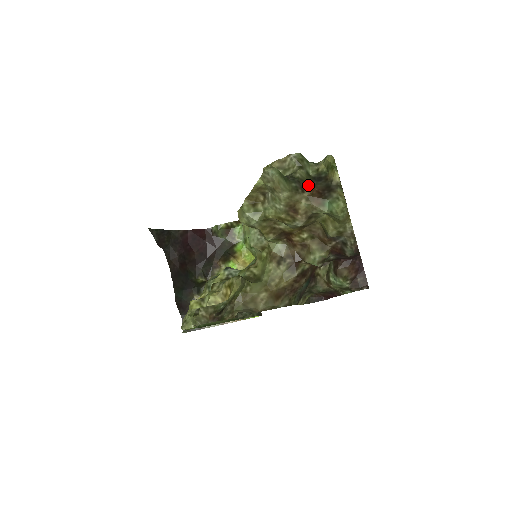
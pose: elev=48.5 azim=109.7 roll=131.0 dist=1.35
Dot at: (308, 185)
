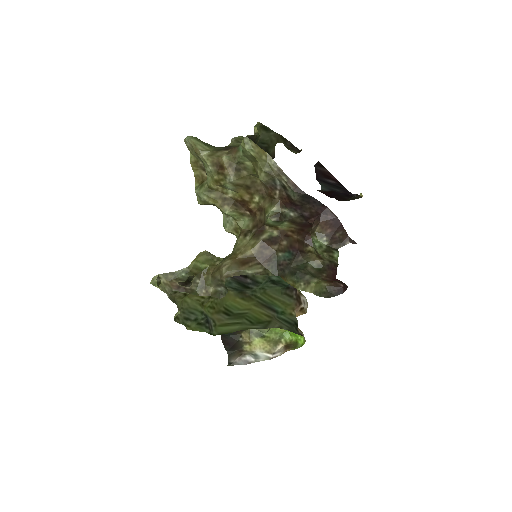
Dot at: (234, 147)
